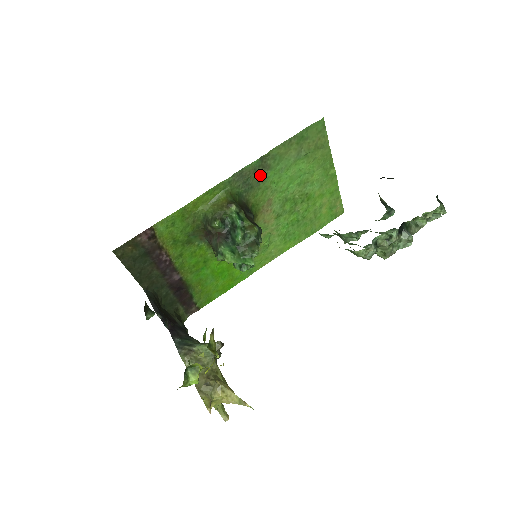
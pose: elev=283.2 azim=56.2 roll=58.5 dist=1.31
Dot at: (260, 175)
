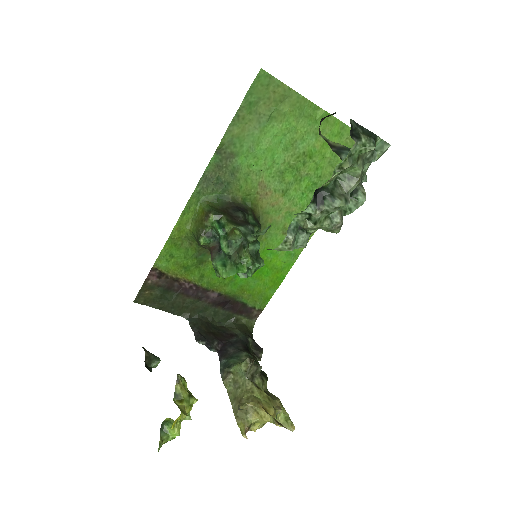
Dot at: (229, 167)
